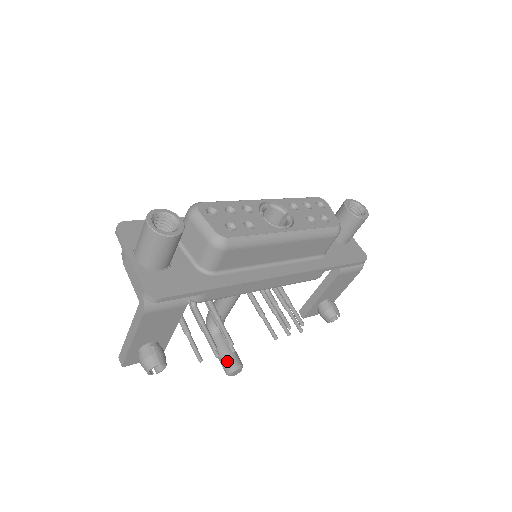
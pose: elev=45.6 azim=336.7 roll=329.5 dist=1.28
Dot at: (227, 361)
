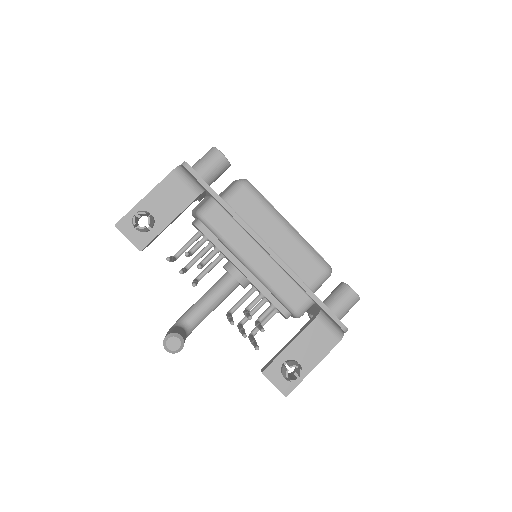
Dot at: (174, 331)
